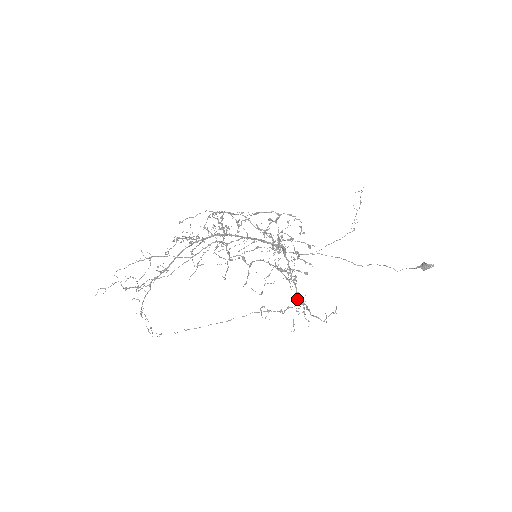
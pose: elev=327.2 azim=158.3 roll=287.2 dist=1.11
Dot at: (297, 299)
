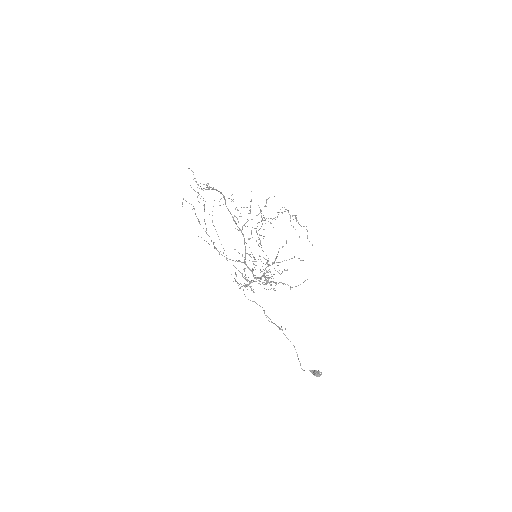
Dot at: occluded
